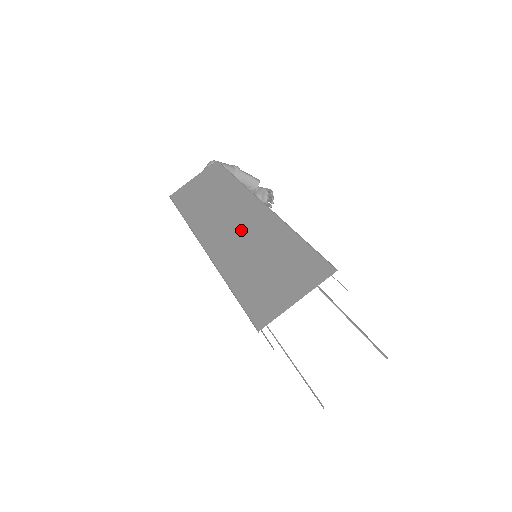
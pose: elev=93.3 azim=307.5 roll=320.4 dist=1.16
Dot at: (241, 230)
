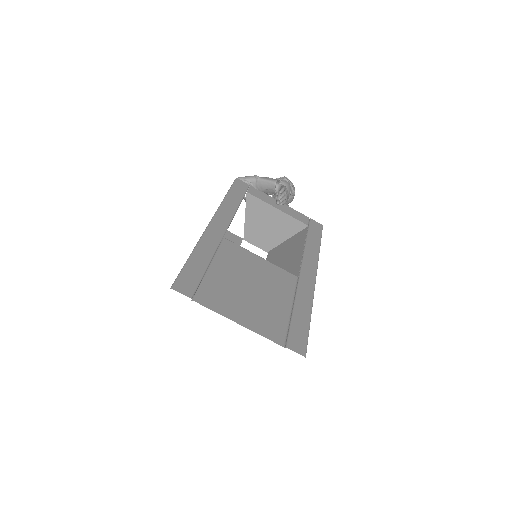
Dot at: occluded
